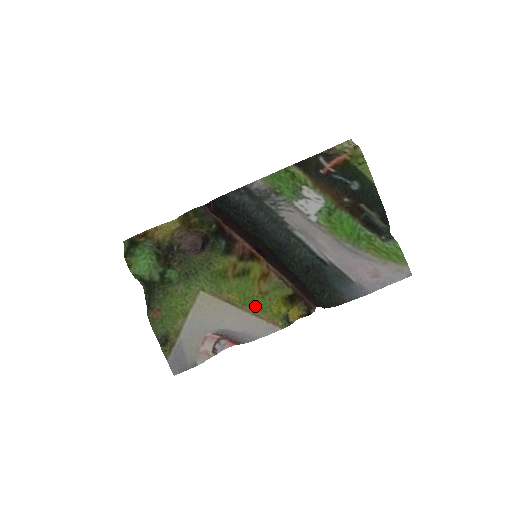
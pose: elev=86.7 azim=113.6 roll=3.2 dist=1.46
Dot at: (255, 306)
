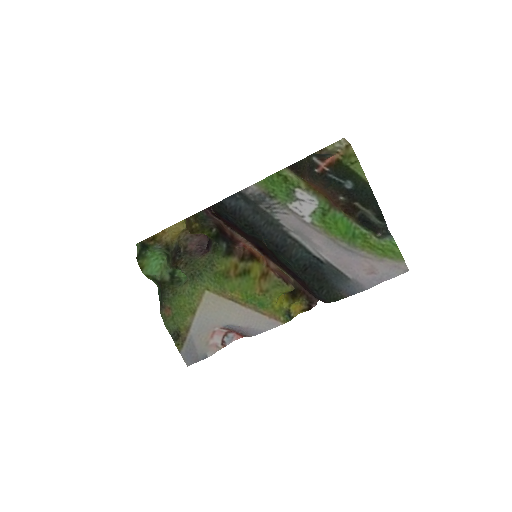
Dot at: (257, 303)
